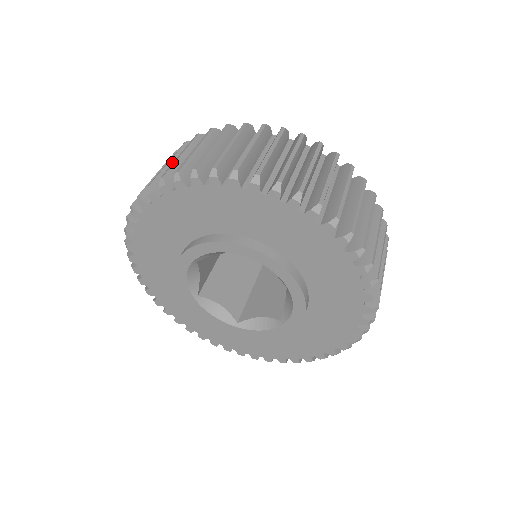
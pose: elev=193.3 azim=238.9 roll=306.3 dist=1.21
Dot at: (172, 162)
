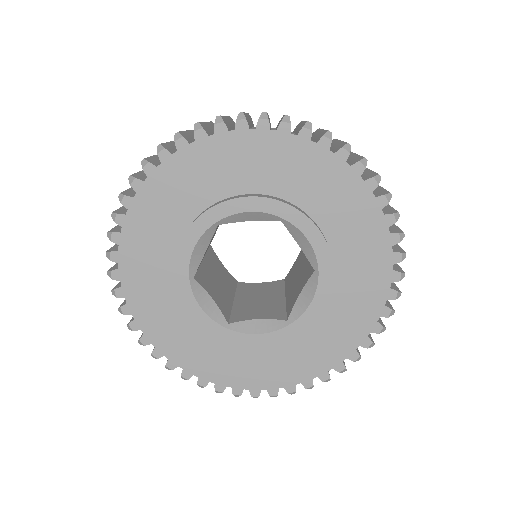
Dot at: (208, 124)
